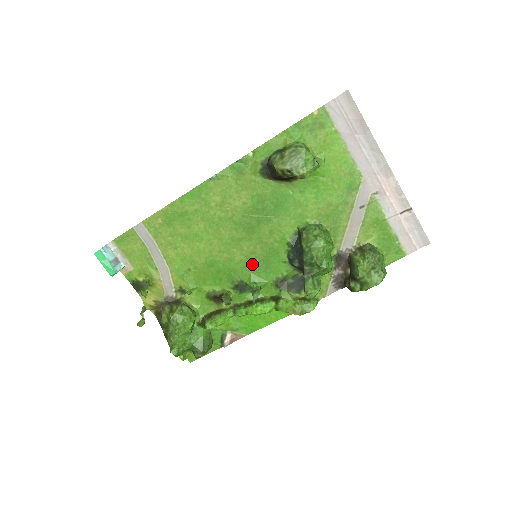
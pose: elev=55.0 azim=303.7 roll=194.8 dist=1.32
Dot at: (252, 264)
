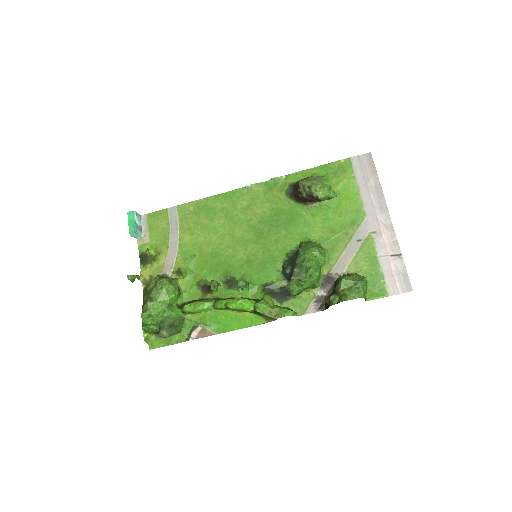
Dot at: (250, 265)
